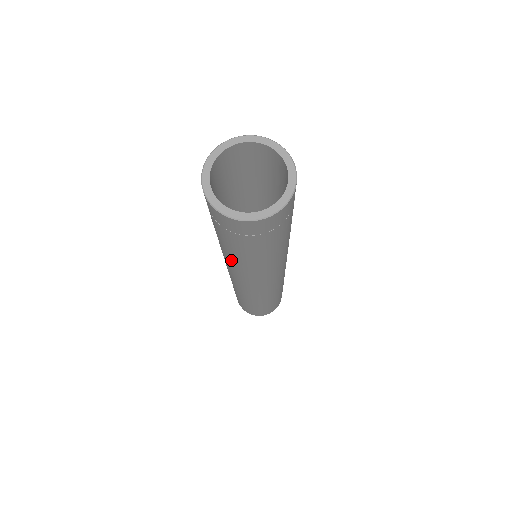
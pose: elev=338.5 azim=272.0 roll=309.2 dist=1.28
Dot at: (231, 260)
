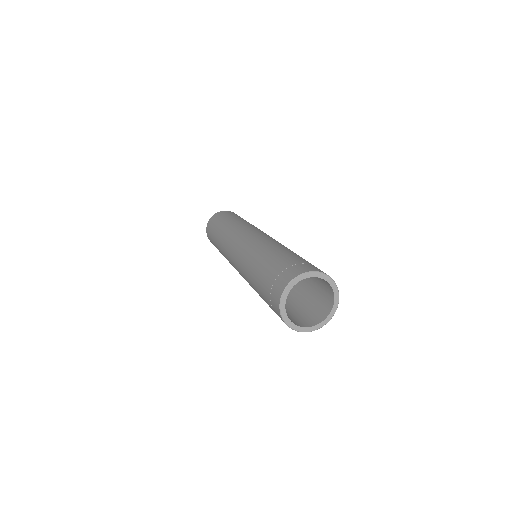
Dot at: occluded
